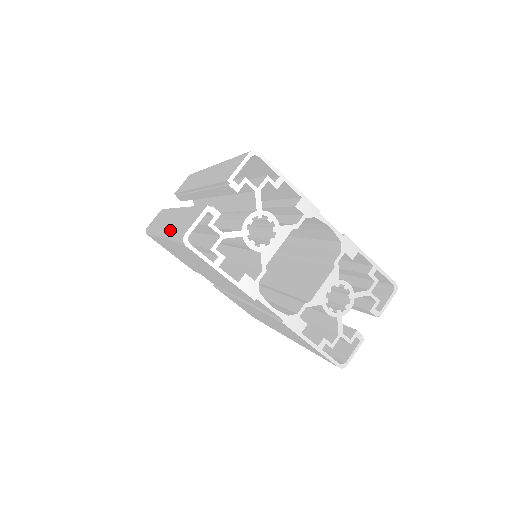
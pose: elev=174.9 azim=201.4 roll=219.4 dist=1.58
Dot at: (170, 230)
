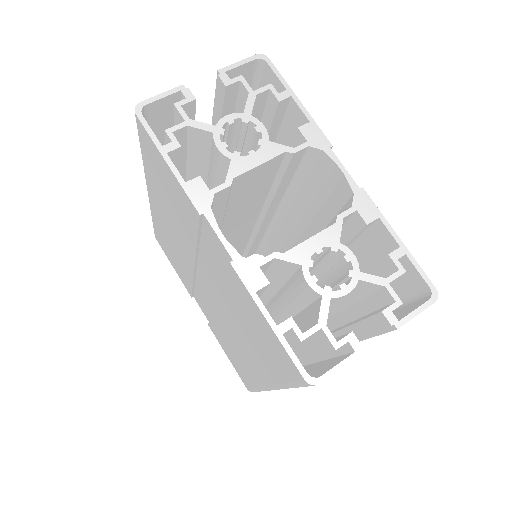
Dot at: occluded
